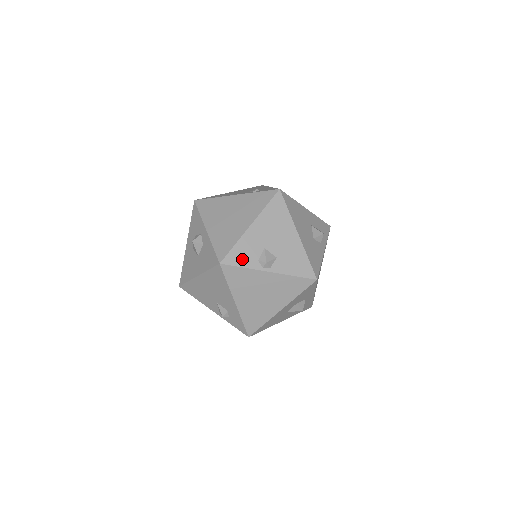
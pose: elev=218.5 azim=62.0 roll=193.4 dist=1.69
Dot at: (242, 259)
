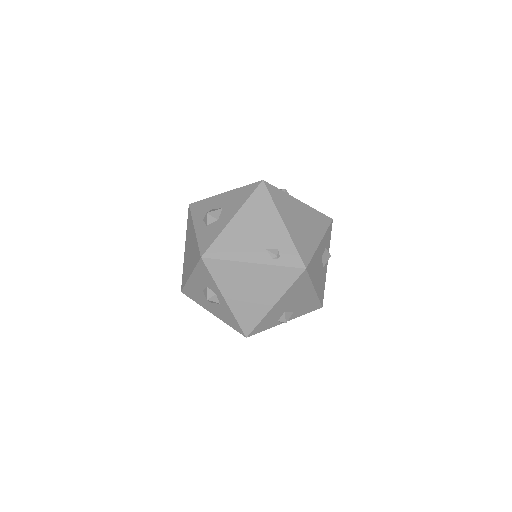
Dot at: (265, 327)
